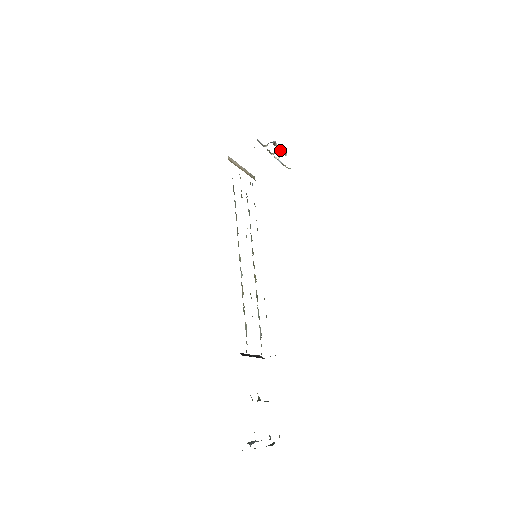
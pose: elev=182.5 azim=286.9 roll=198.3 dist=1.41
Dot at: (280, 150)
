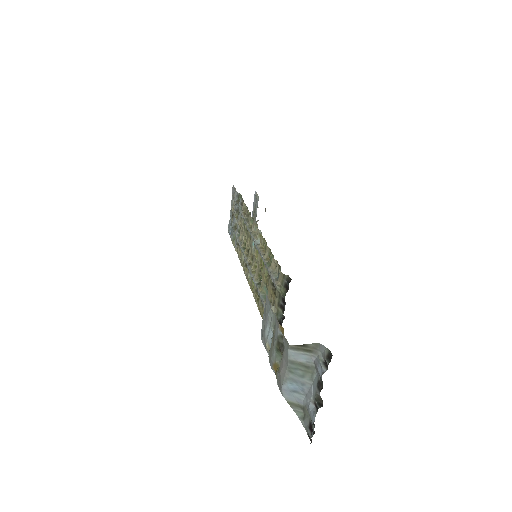
Dot at: occluded
